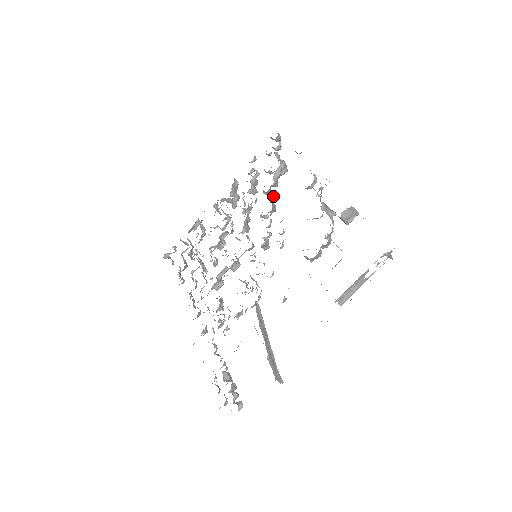
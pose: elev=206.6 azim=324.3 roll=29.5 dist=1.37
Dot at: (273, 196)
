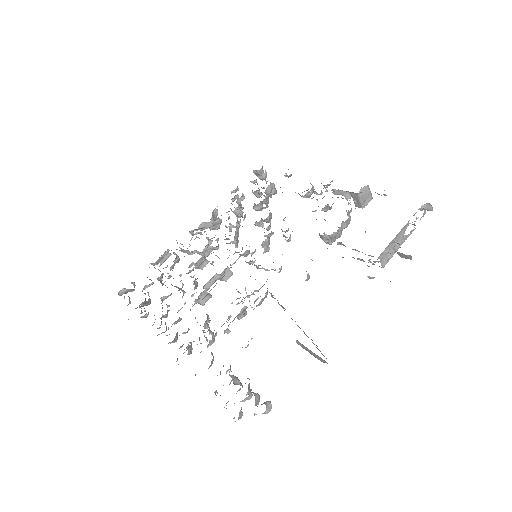
Dot at: occluded
